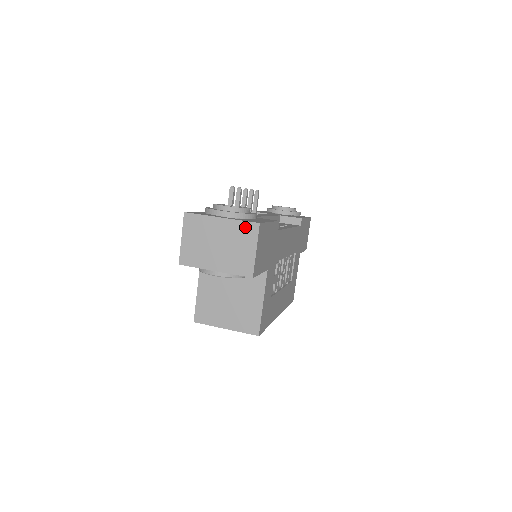
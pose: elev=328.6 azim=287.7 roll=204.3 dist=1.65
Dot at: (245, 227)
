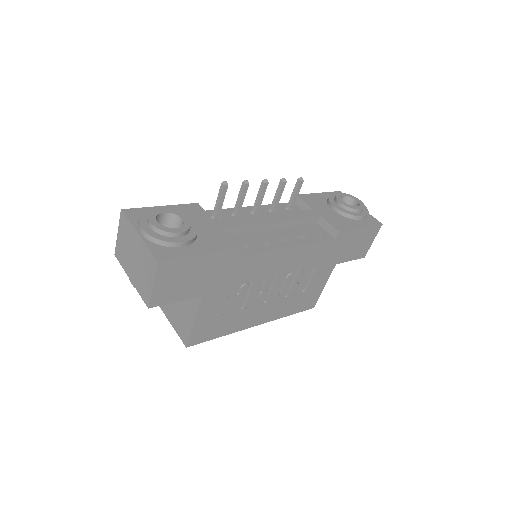
Dot at: (150, 257)
